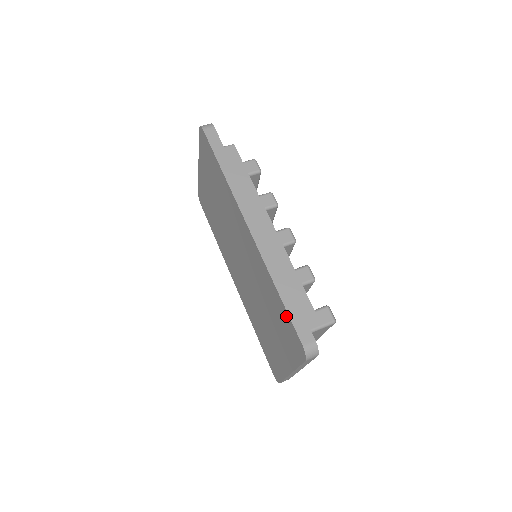
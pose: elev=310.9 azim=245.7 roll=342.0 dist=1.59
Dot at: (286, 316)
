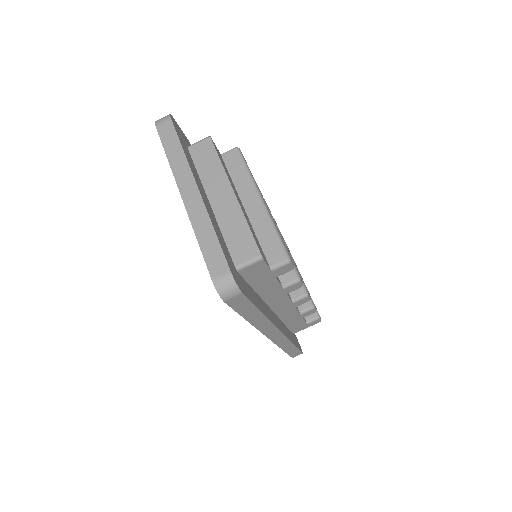
Dot at: occluded
